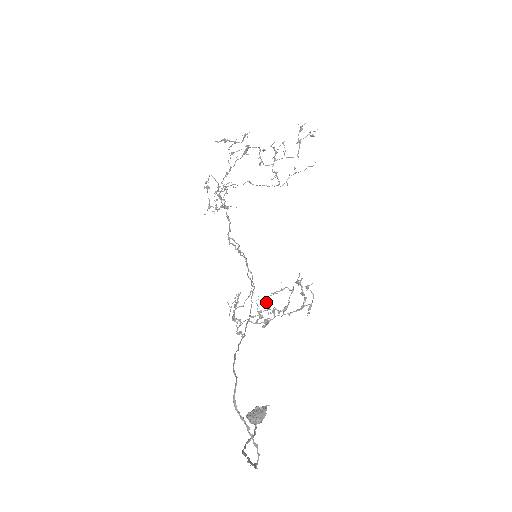
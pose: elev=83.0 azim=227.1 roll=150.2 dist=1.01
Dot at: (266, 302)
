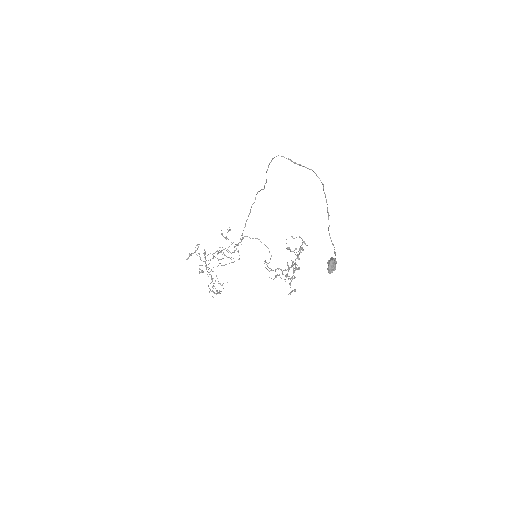
Dot at: (288, 279)
